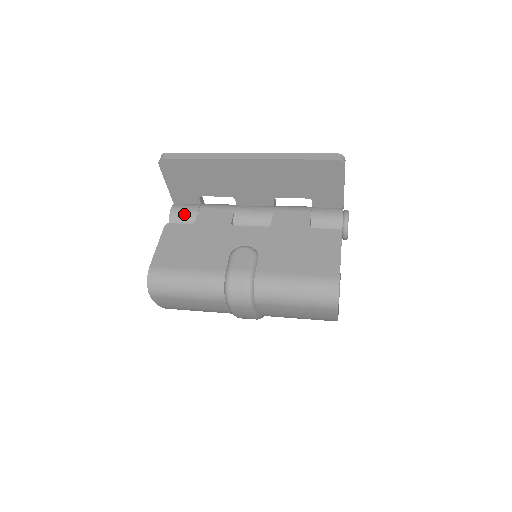
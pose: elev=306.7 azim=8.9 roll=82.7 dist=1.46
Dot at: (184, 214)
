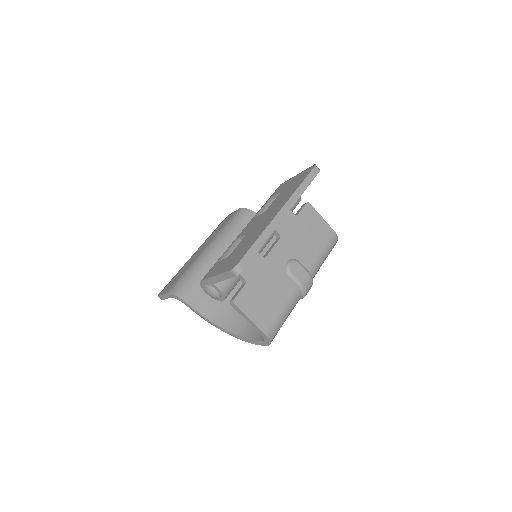
Dot at: (231, 283)
